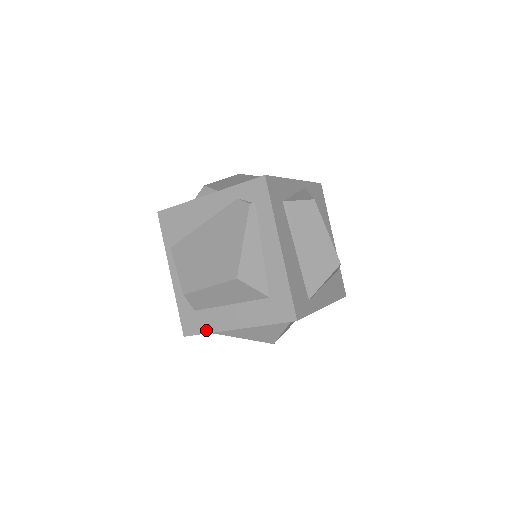
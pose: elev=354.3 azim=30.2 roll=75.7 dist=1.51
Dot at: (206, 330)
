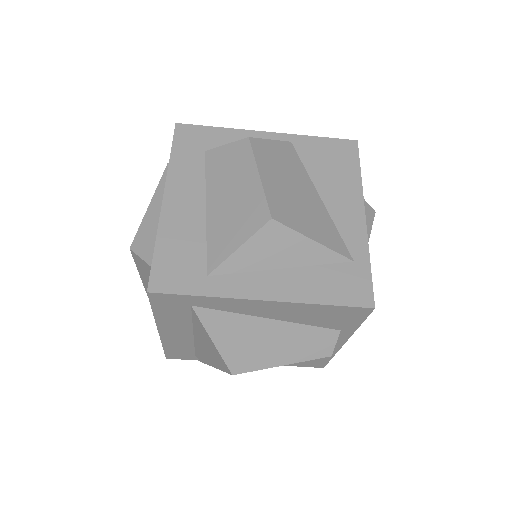
Dot at: occluded
